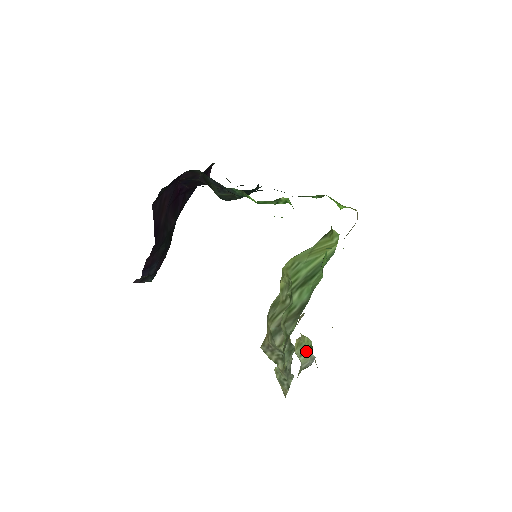
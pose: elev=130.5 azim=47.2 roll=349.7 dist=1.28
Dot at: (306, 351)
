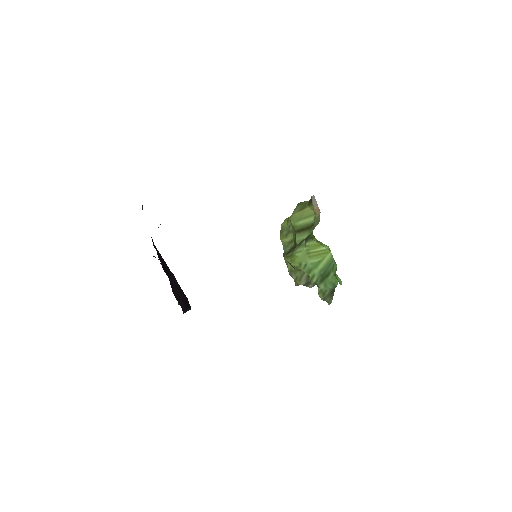
Dot at: occluded
